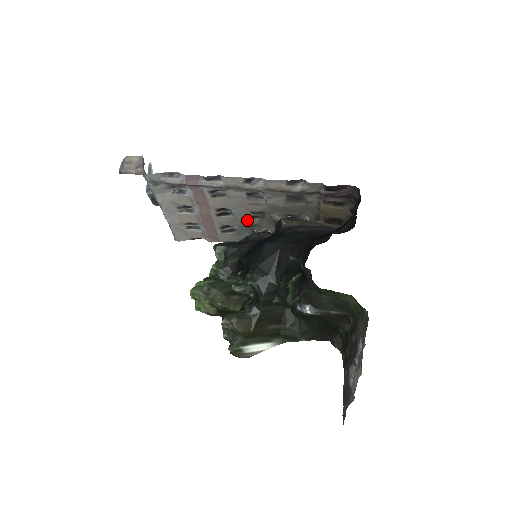
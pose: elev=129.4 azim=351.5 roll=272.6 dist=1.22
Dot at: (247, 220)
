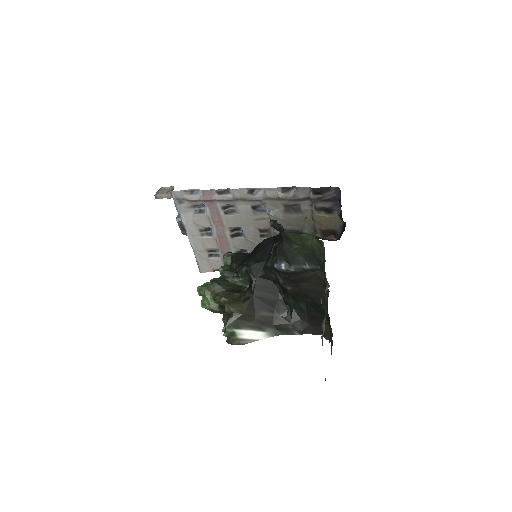
Dot at: (257, 241)
